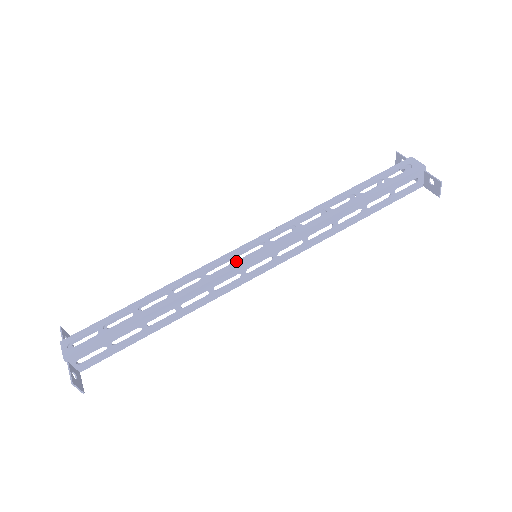
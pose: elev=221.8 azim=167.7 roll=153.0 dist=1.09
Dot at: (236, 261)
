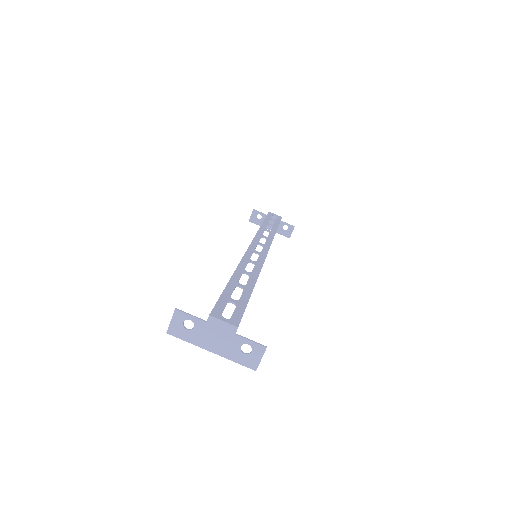
Dot at: (261, 254)
